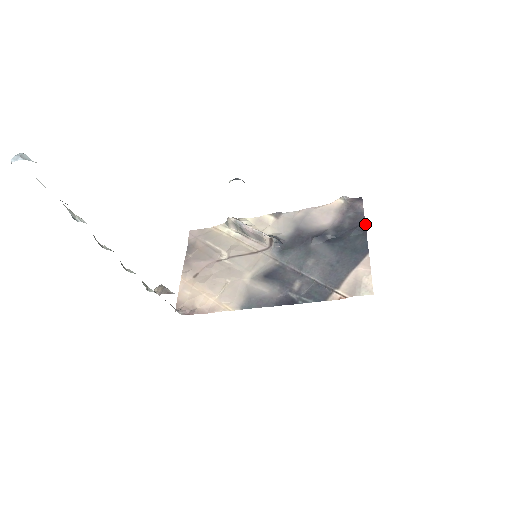
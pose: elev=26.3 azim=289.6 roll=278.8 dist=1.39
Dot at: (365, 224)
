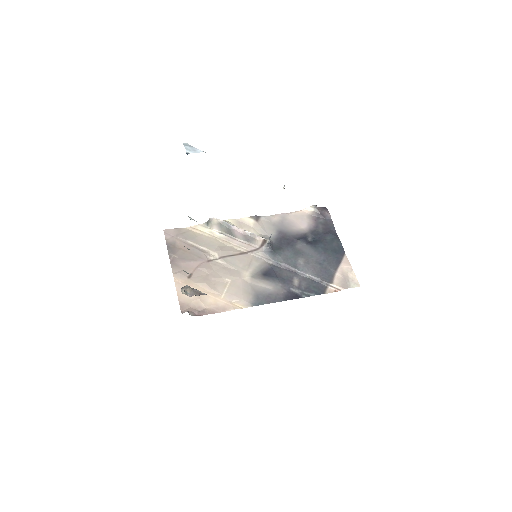
Dot at: occluded
